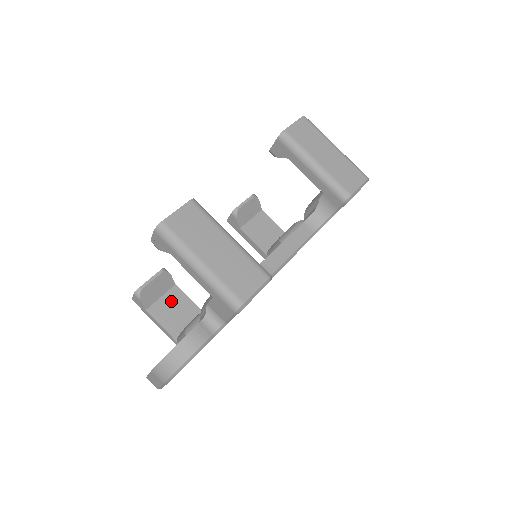
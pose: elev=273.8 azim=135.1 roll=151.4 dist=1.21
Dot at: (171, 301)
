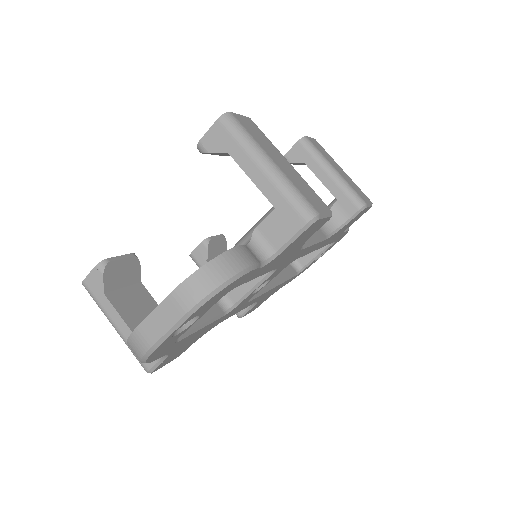
Dot at: (135, 296)
